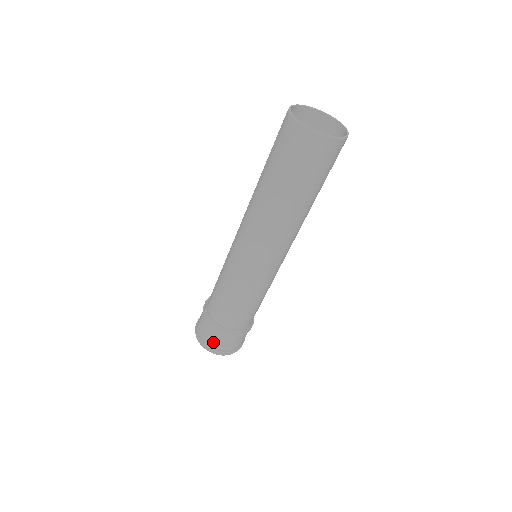
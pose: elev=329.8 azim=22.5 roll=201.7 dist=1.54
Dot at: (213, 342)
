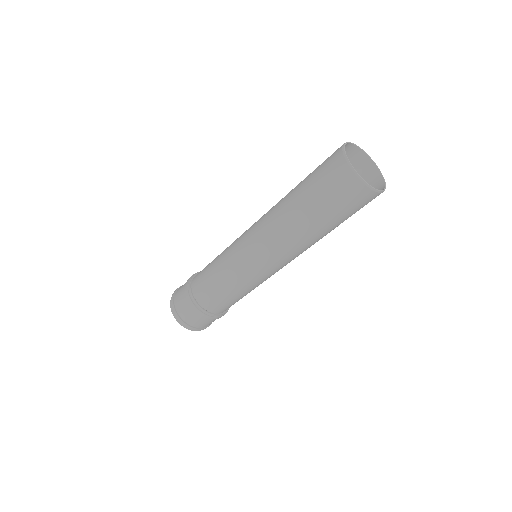
Dot at: (197, 324)
